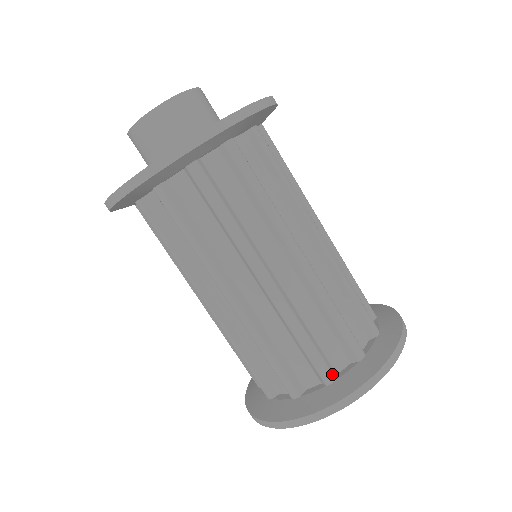
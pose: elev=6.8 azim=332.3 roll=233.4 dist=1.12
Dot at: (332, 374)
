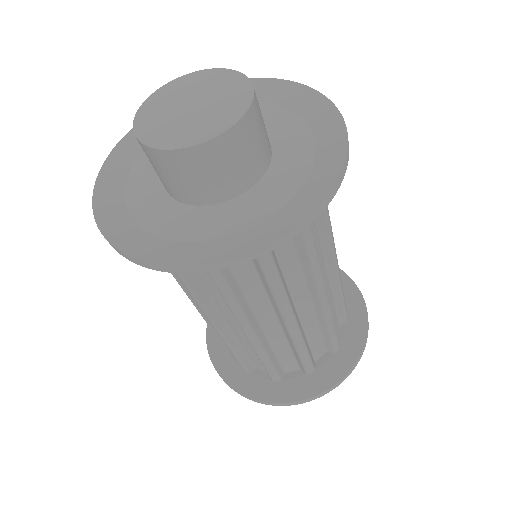
Dot at: (280, 378)
